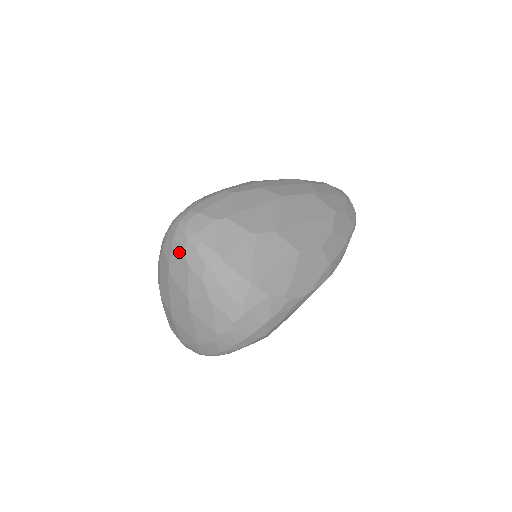
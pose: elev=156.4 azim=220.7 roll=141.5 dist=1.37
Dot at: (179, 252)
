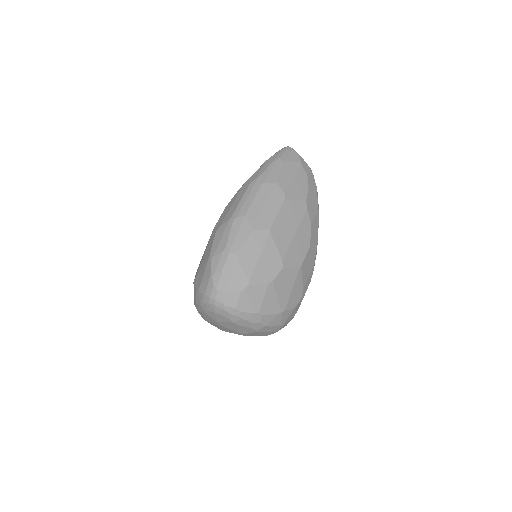
Dot at: (225, 319)
